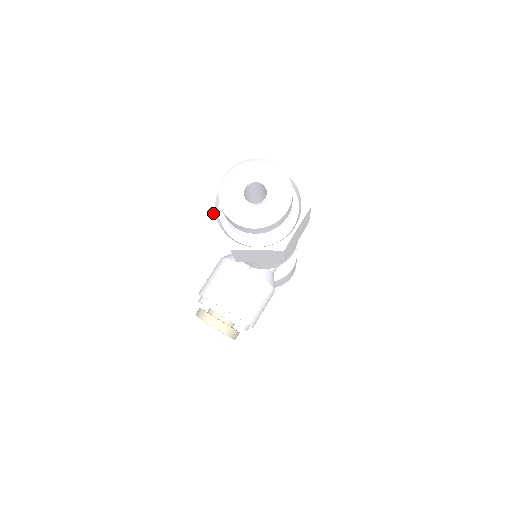
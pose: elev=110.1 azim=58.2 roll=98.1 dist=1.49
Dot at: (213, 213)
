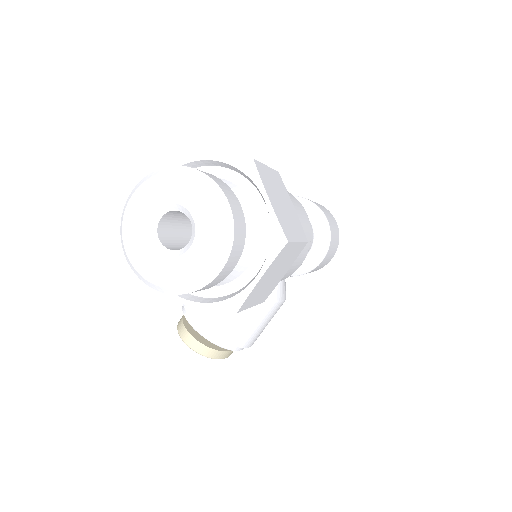
Dot at: occluded
